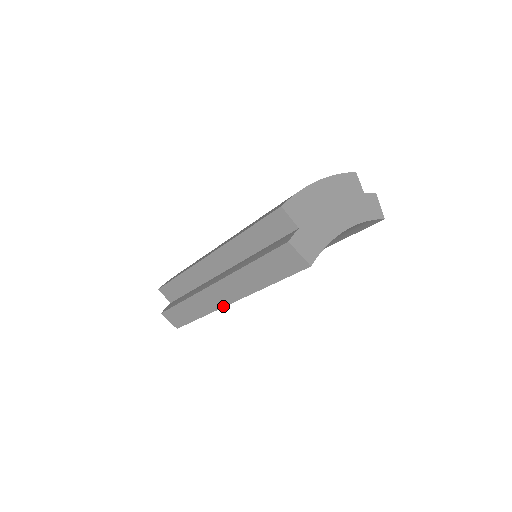
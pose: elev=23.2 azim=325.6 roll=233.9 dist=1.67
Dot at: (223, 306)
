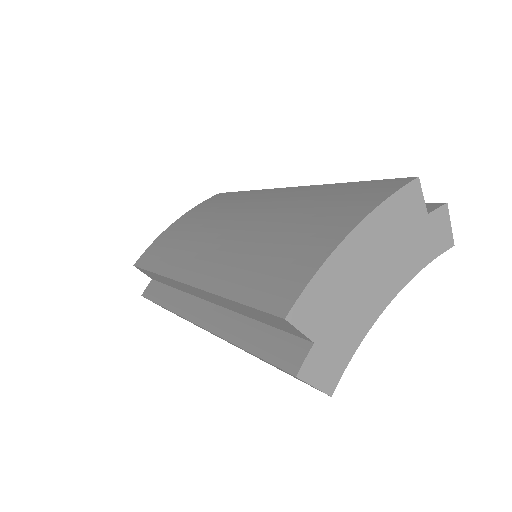
Dot at: (213, 334)
